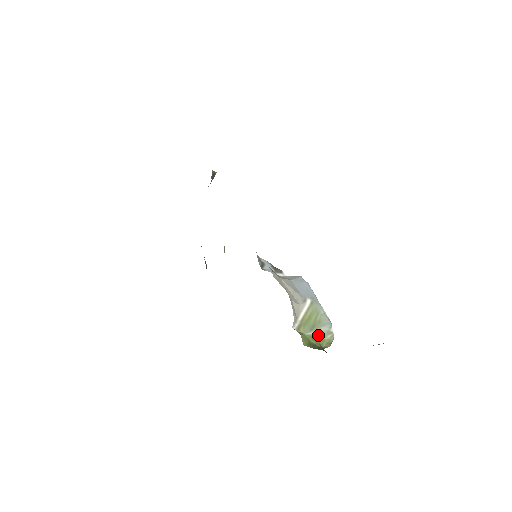
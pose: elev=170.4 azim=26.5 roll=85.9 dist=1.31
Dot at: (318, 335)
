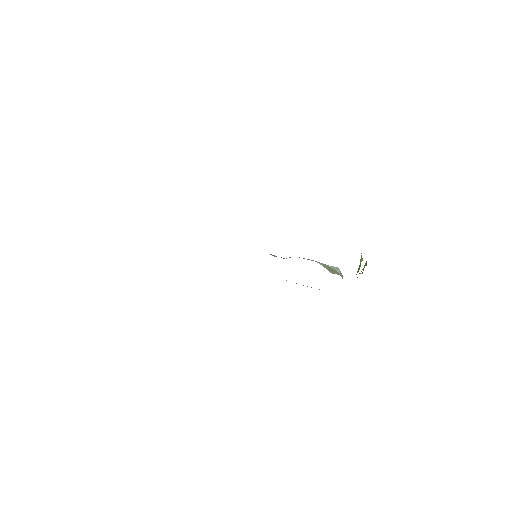
Dot at: occluded
